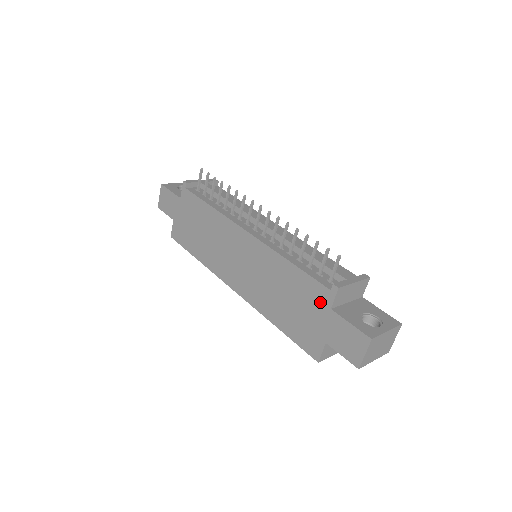
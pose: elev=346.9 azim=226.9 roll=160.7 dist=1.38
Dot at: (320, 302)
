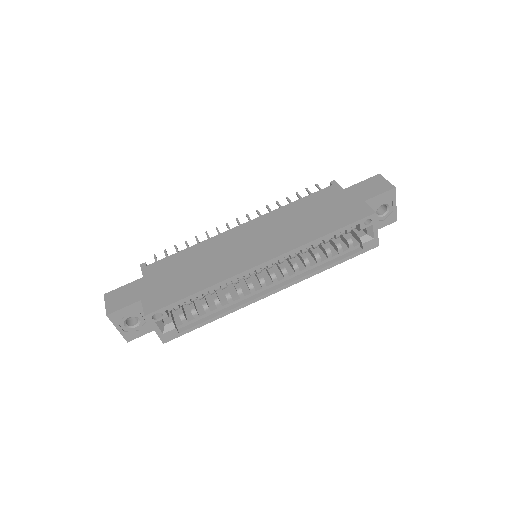
Dot at: (334, 194)
